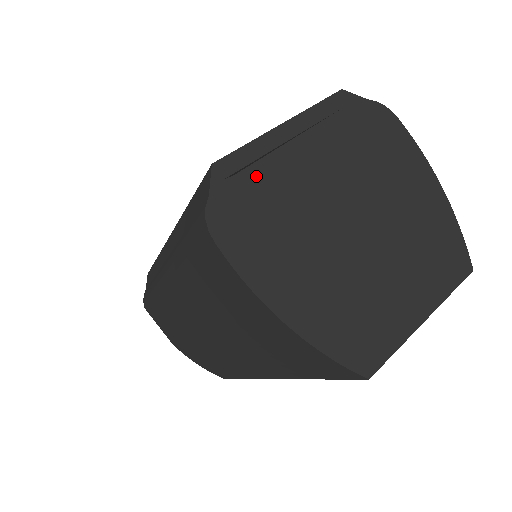
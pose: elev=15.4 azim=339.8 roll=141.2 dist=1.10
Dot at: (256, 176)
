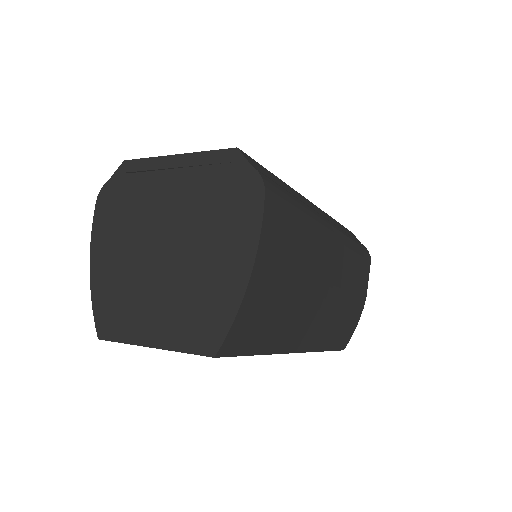
Dot at: (137, 181)
